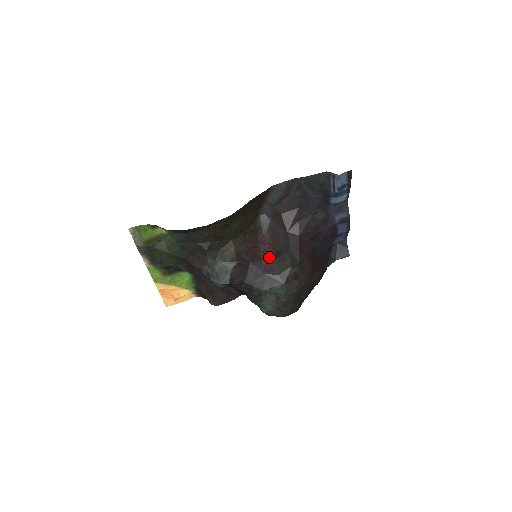
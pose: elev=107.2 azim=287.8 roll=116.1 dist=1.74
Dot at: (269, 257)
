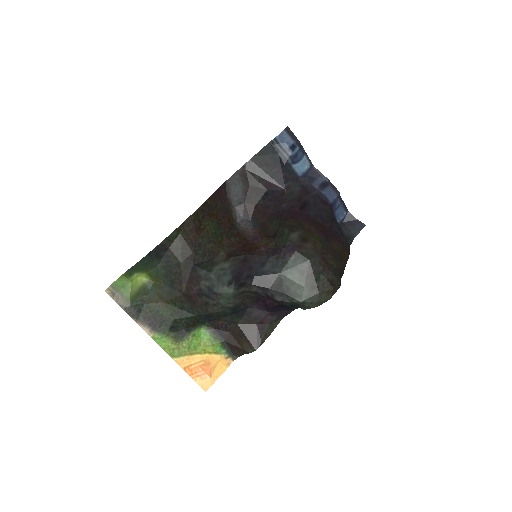
Dot at: (266, 243)
